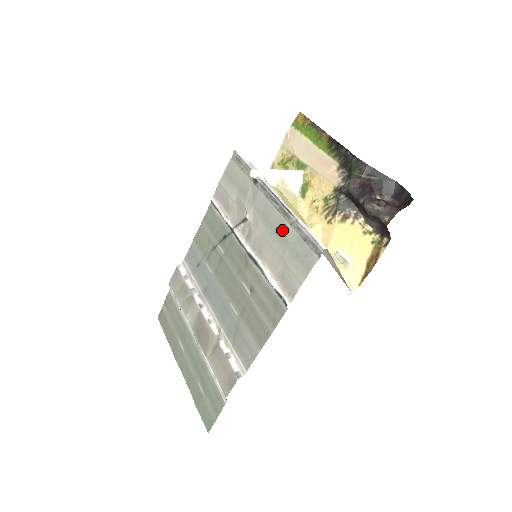
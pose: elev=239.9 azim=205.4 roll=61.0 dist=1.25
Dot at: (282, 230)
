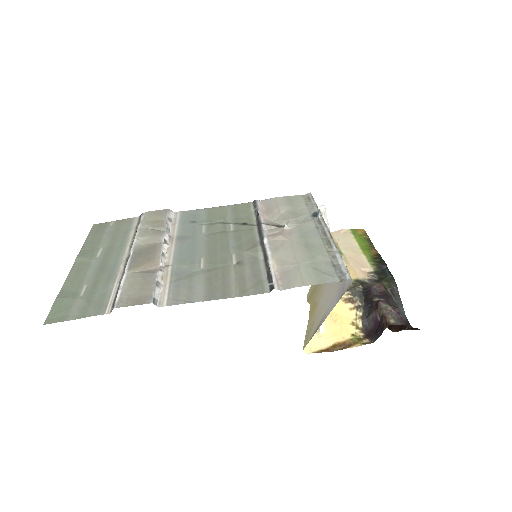
Dot at: (316, 249)
